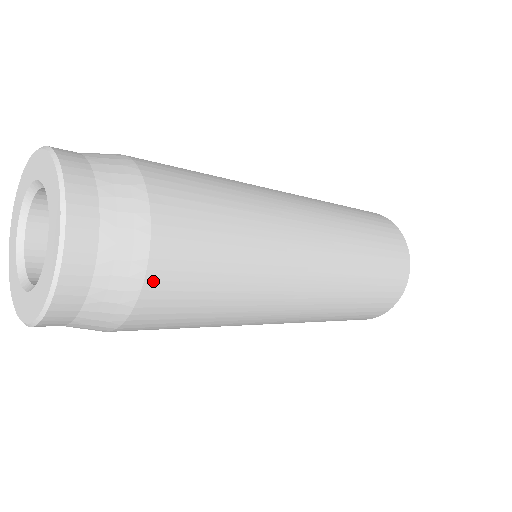
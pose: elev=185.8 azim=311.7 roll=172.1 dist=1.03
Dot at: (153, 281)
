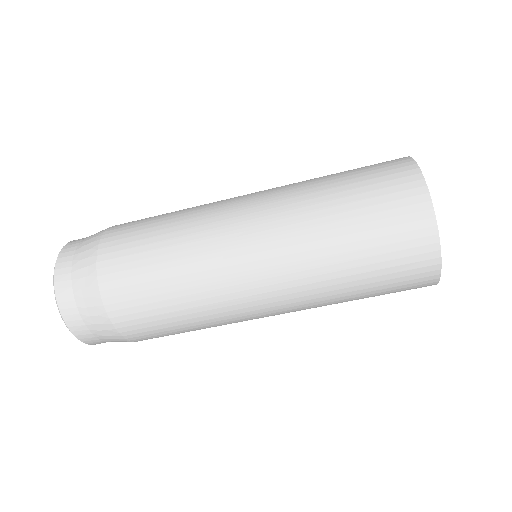
Dot at: (106, 238)
